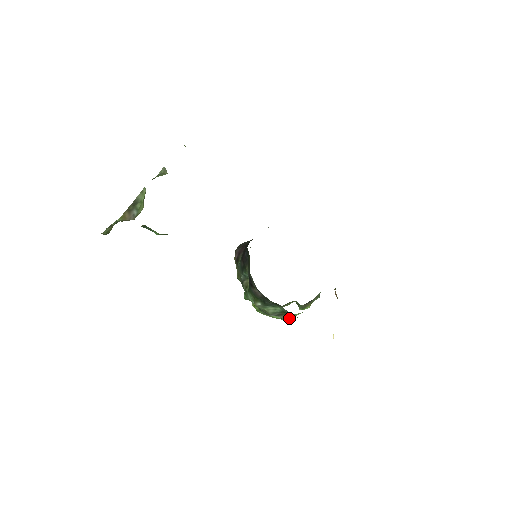
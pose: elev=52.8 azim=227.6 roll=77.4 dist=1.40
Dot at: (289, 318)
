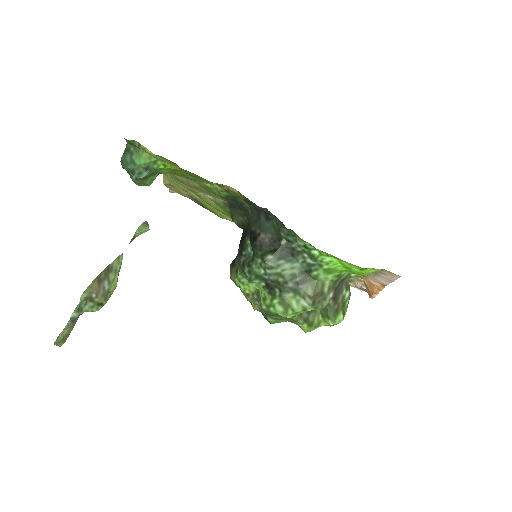
Dot at: (316, 292)
